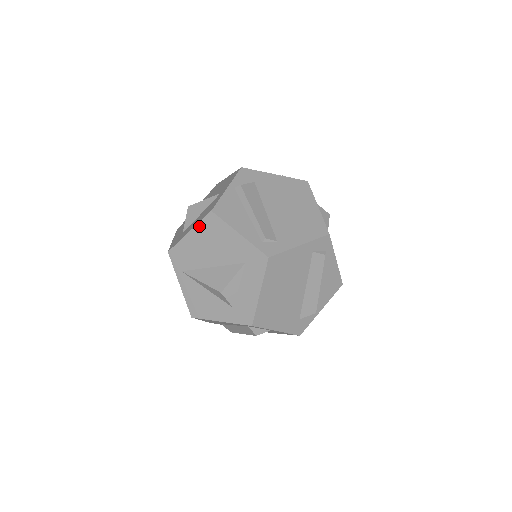
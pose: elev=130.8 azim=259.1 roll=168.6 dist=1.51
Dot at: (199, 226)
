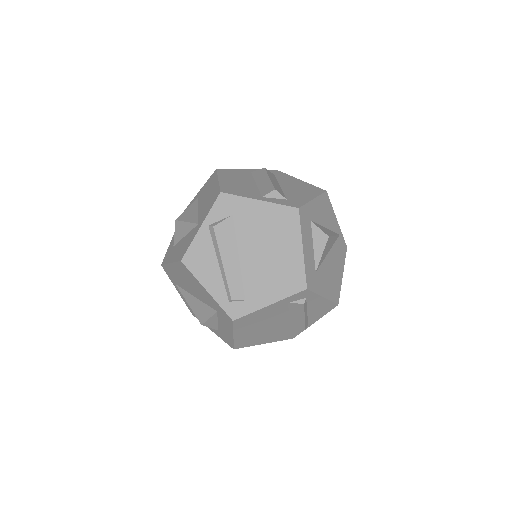
Dot at: (176, 265)
